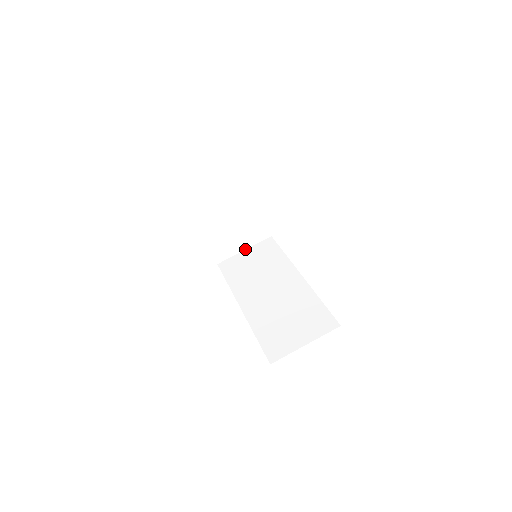
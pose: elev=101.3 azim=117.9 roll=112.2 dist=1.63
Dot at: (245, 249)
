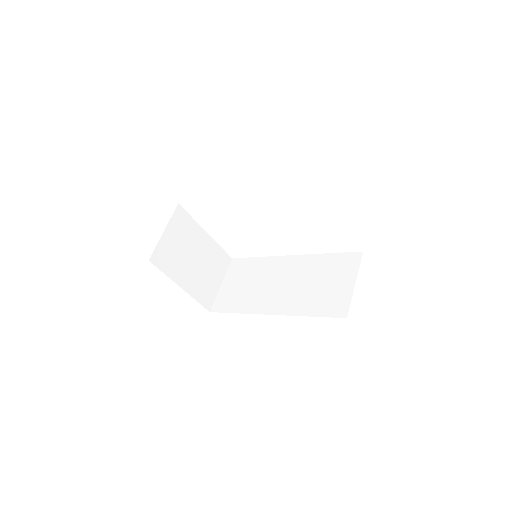
Dot at: (221, 283)
